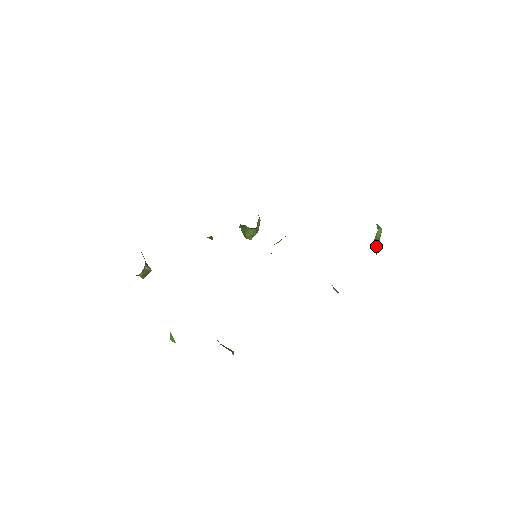
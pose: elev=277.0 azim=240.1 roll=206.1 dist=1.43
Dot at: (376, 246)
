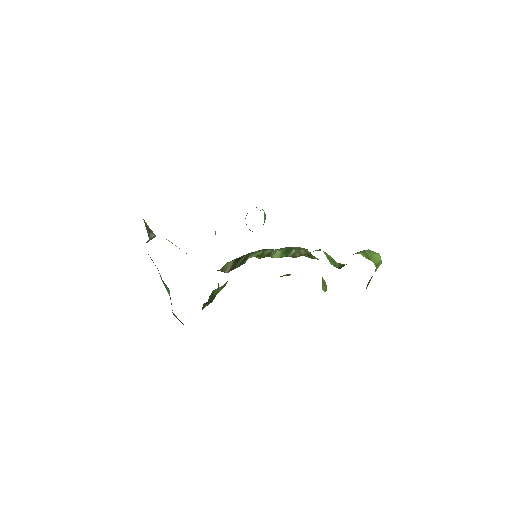
Dot at: (369, 282)
